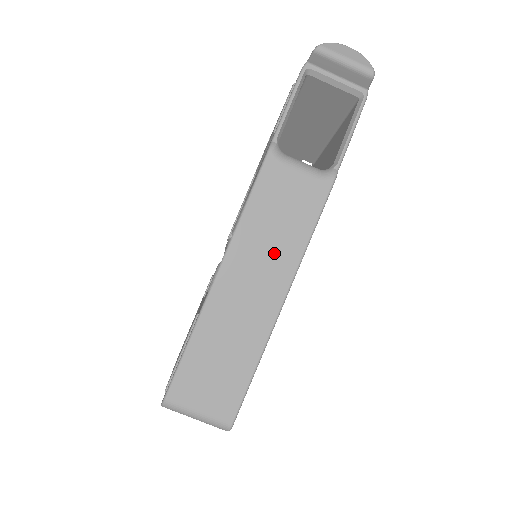
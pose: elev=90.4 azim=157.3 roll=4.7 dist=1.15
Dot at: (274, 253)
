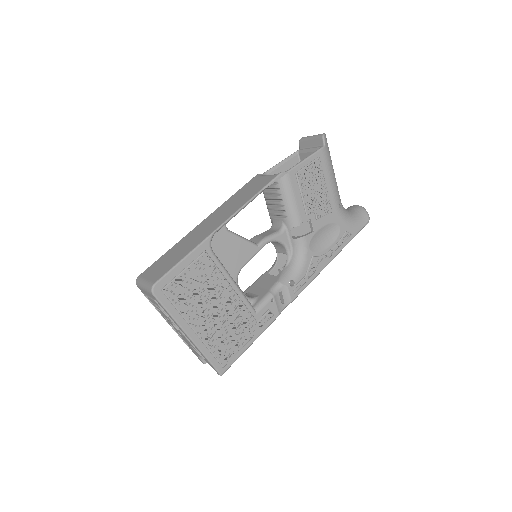
Dot at: (232, 207)
